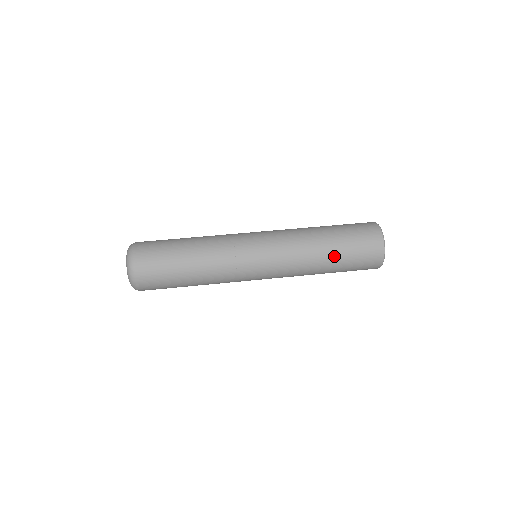
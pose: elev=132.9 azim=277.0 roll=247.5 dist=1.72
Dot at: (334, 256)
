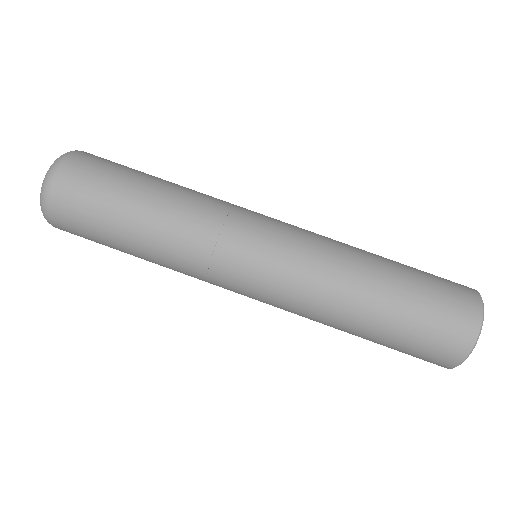
Dot at: (363, 338)
